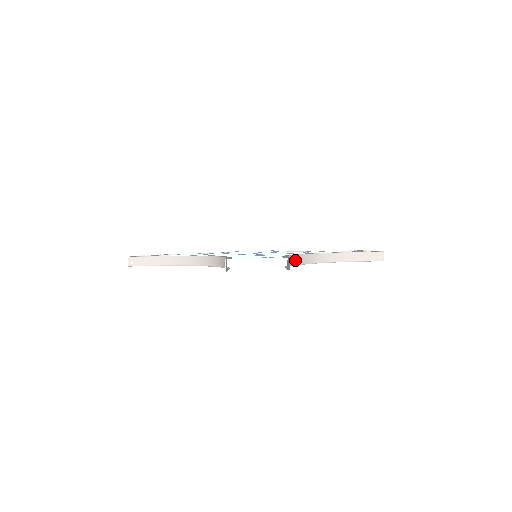
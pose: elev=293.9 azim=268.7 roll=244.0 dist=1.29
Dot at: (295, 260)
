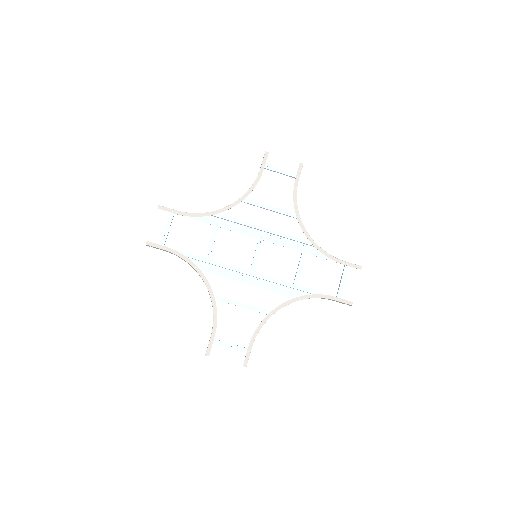
Dot at: occluded
